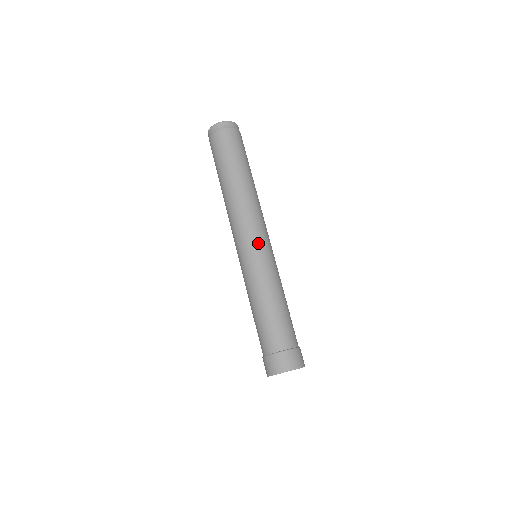
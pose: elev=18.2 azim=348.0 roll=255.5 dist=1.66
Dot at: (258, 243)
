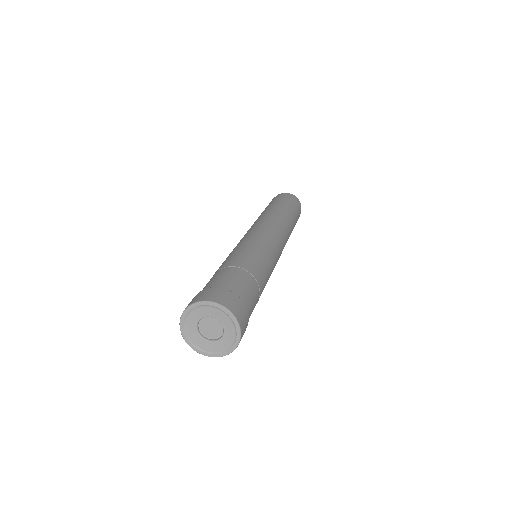
Dot at: (248, 234)
